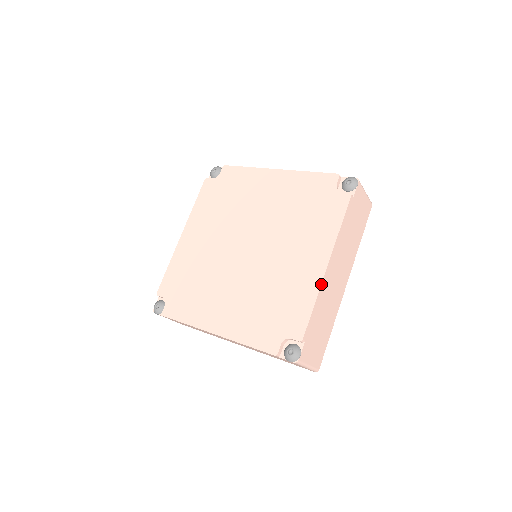
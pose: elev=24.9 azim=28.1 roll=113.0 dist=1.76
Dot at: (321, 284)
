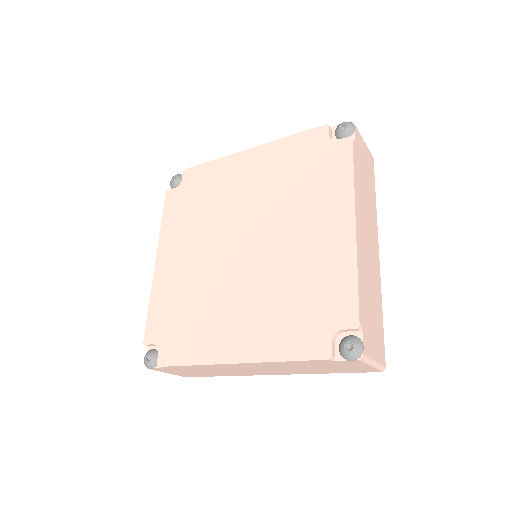
Dot at: (356, 249)
